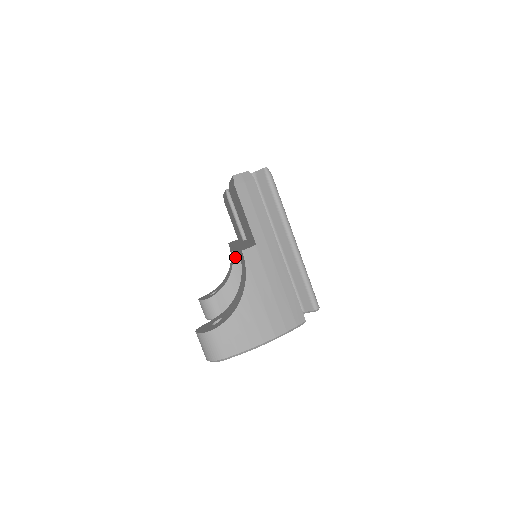
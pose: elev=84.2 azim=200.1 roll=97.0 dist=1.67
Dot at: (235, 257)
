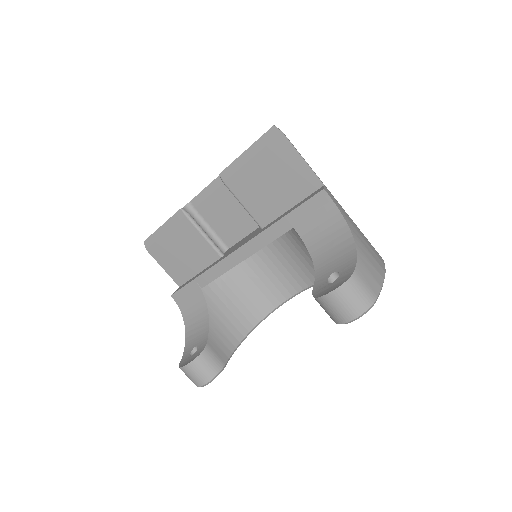
Dot at: (205, 292)
